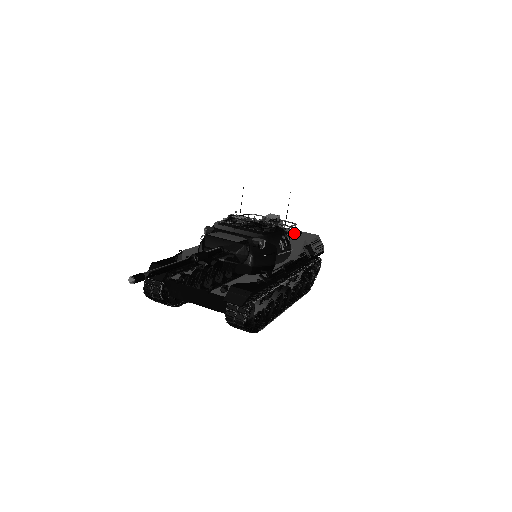
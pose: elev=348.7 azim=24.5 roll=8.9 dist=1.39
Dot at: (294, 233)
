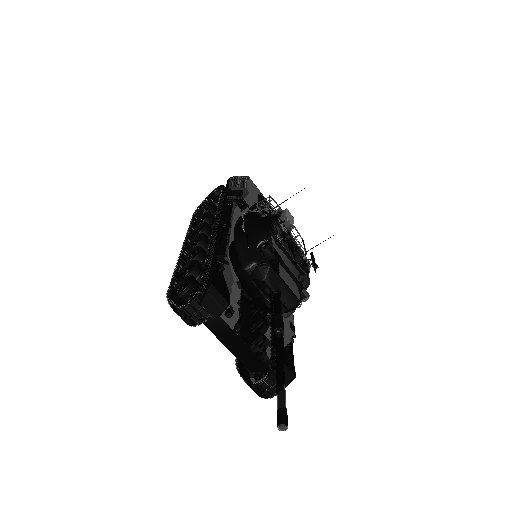
Dot at: occluded
